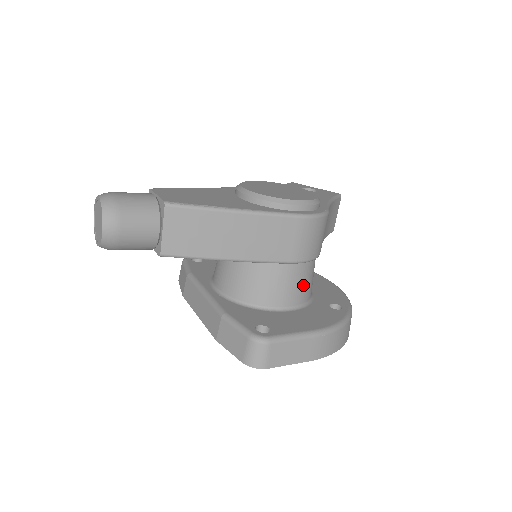
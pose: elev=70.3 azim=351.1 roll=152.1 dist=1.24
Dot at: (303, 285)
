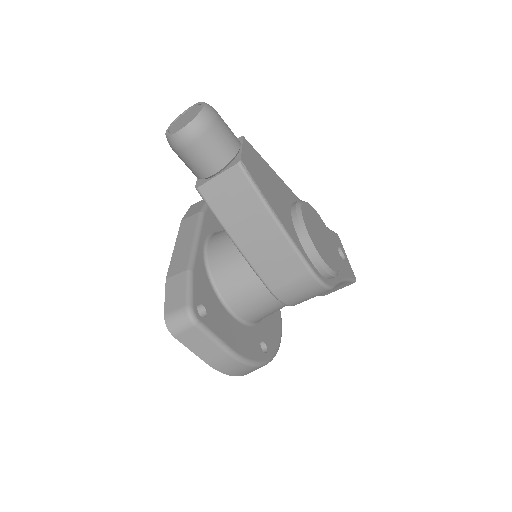
Dot at: (261, 311)
